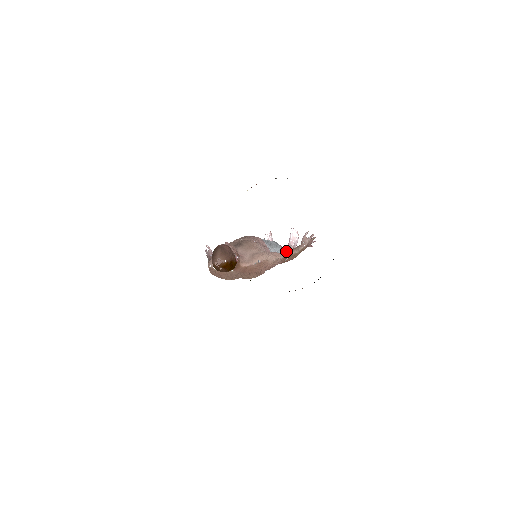
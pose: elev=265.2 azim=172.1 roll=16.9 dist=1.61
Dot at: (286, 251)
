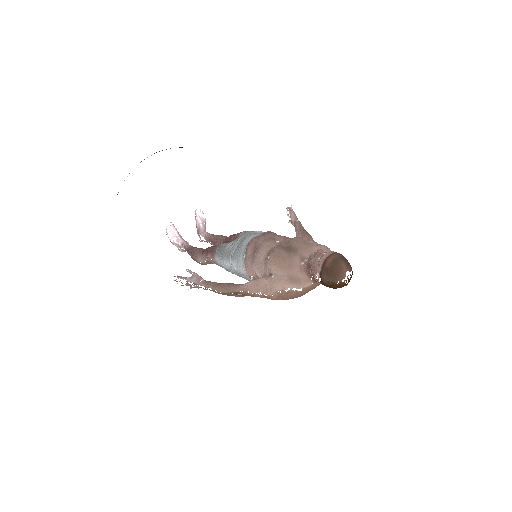
Dot at: (308, 236)
